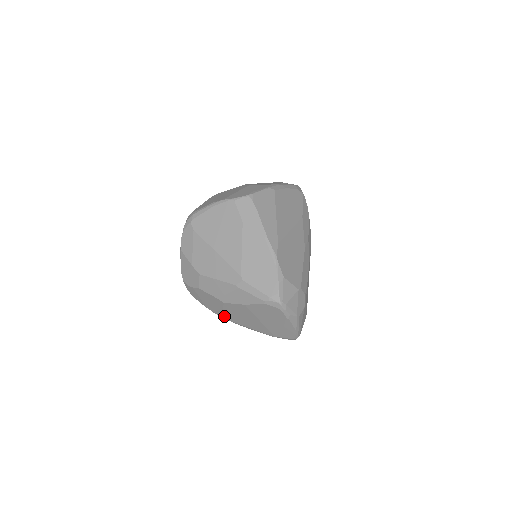
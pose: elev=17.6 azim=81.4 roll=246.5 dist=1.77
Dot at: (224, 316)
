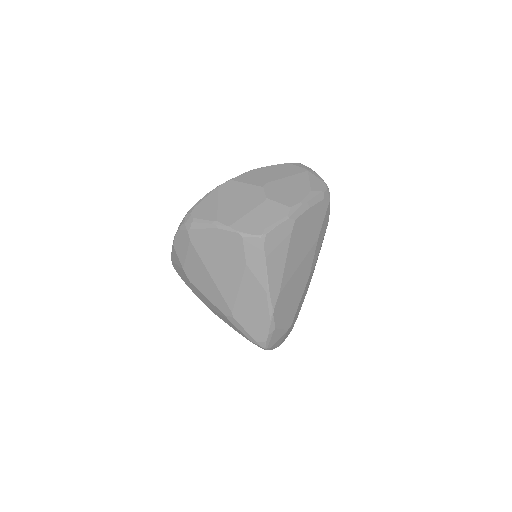
Dot at: occluded
